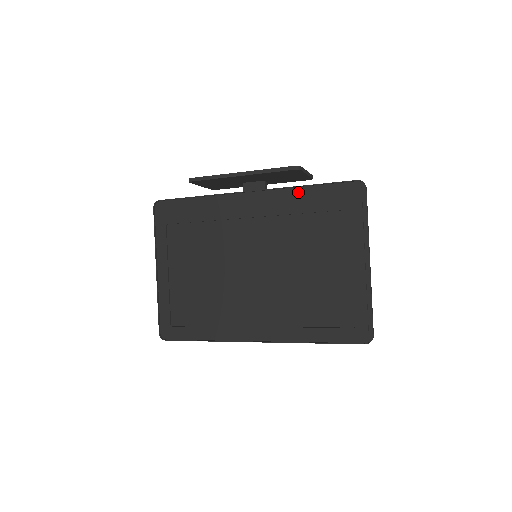
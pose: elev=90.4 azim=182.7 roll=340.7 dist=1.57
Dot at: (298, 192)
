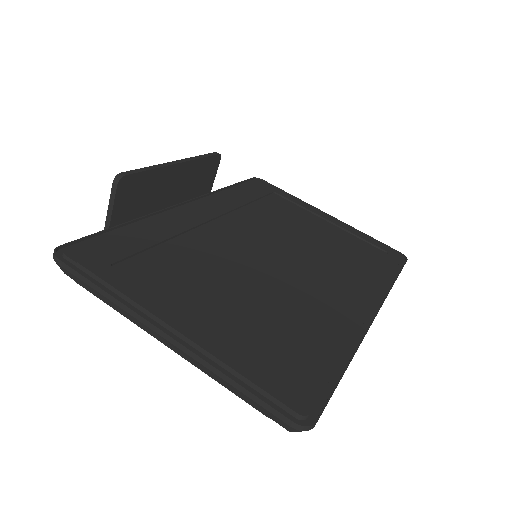
Dot at: (226, 192)
